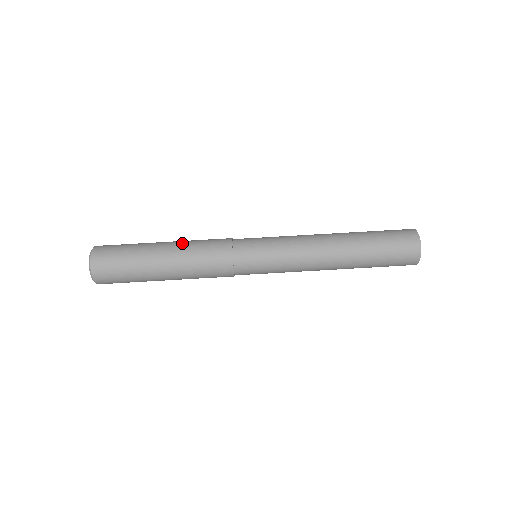
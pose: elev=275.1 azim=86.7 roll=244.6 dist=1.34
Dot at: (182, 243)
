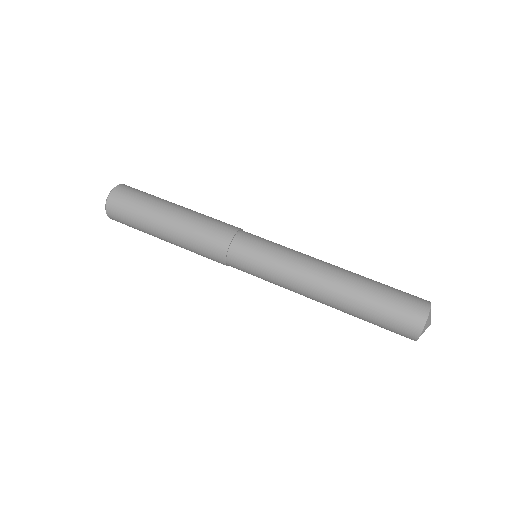
Dot at: (190, 215)
